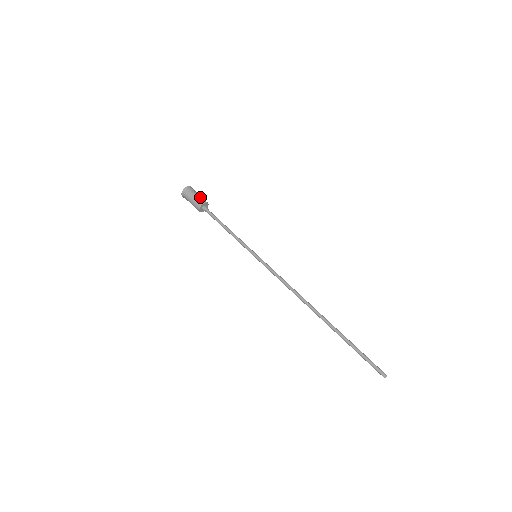
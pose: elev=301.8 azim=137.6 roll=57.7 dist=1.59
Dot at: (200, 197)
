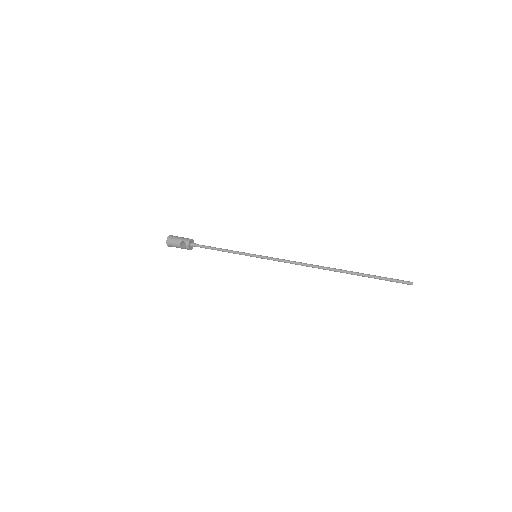
Dot at: (185, 243)
